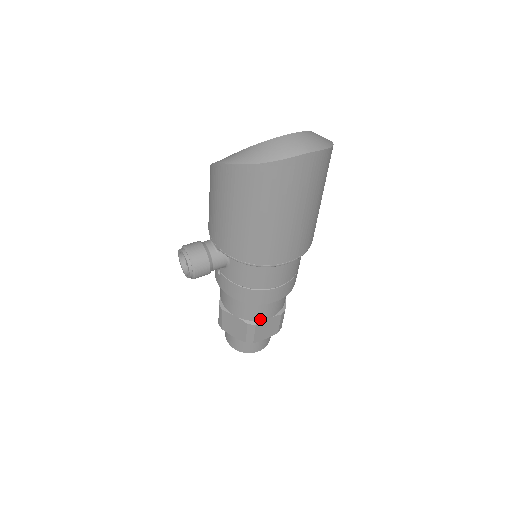
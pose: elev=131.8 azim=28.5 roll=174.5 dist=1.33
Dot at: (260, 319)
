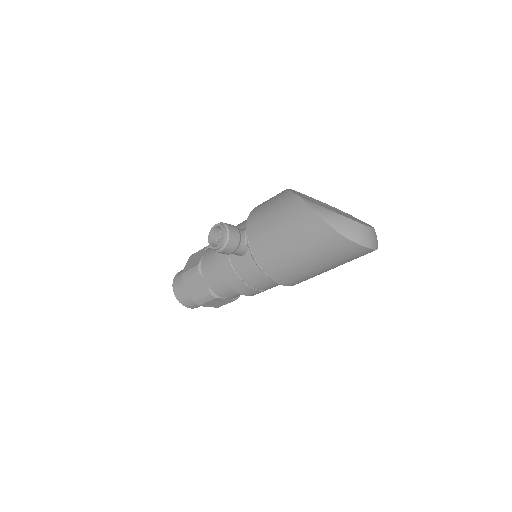
Dot at: (221, 296)
